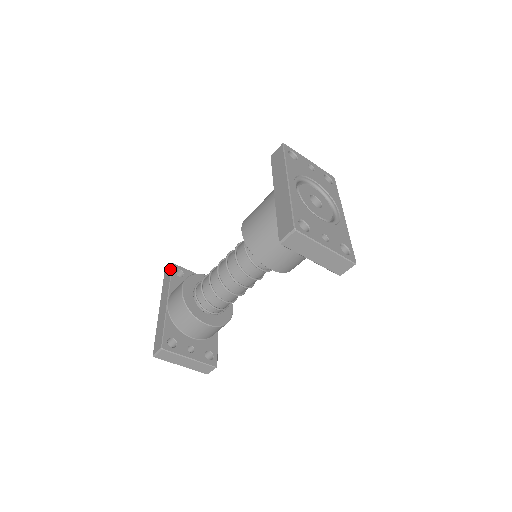
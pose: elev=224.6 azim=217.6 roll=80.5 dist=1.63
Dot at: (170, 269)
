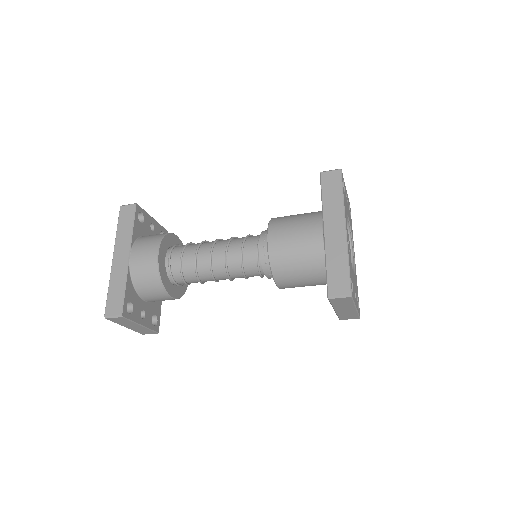
Dot at: (133, 210)
